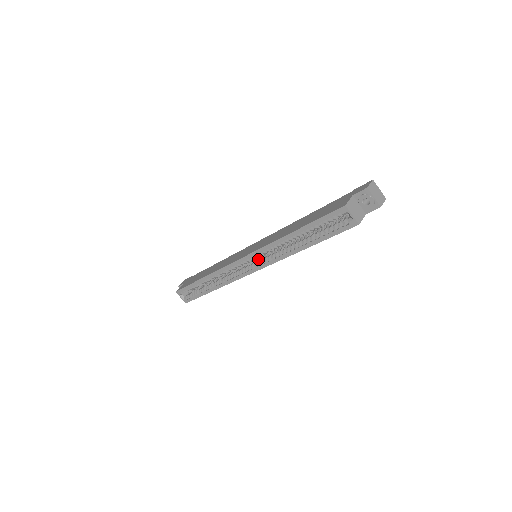
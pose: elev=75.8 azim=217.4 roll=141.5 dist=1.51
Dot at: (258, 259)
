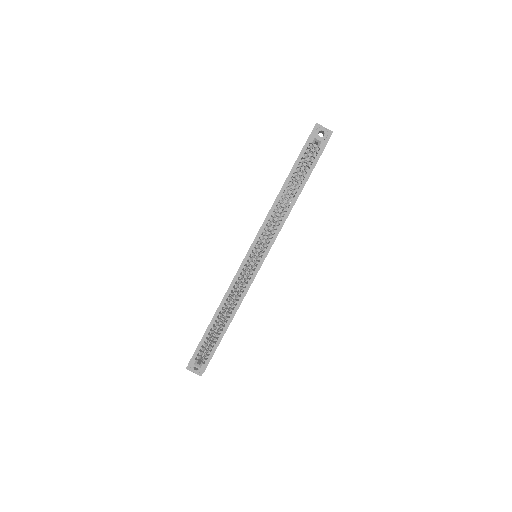
Dot at: (261, 248)
